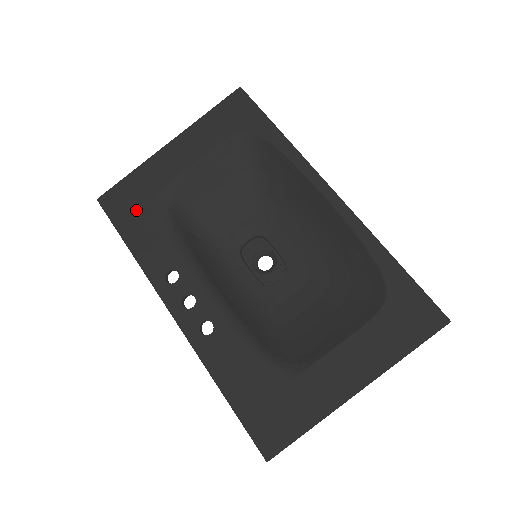
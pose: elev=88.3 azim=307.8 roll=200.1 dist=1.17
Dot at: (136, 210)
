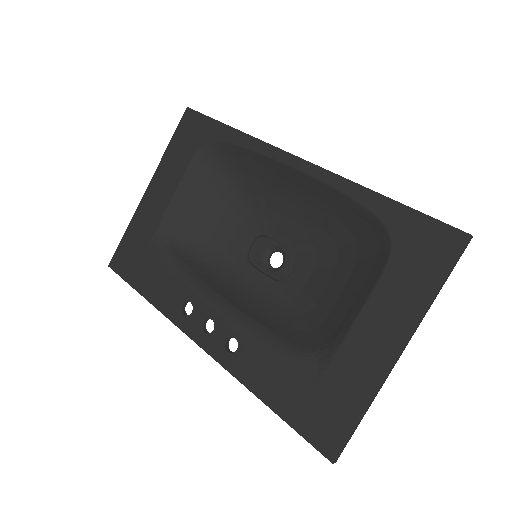
Dot at: (140, 261)
